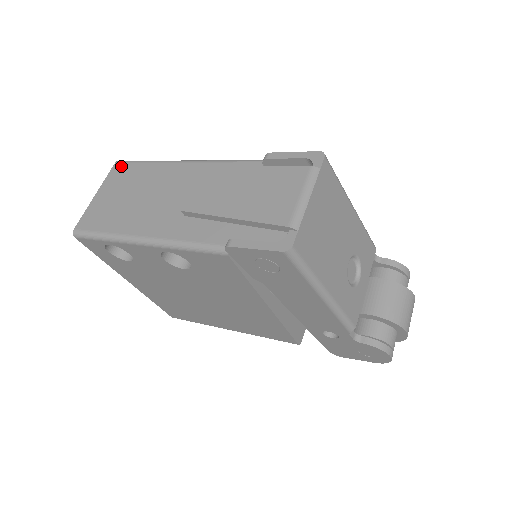
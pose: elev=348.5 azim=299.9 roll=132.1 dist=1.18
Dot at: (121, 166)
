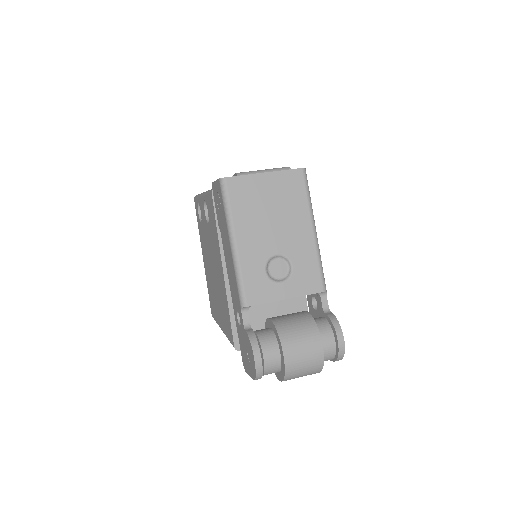
Dot at: occluded
